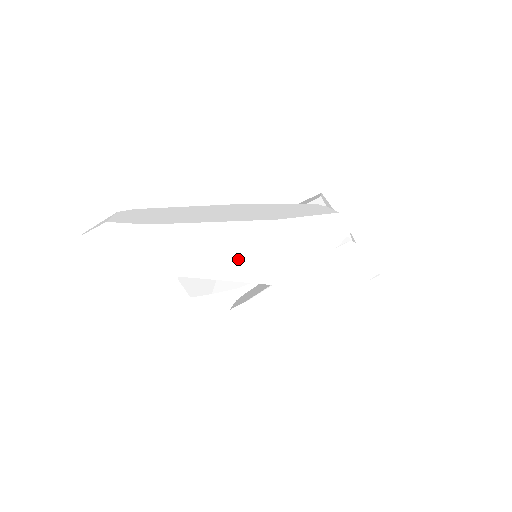
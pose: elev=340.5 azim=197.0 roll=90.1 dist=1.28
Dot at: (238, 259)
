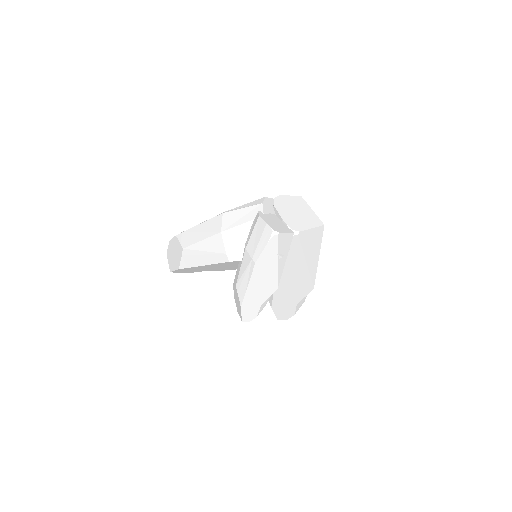
Dot at: (206, 245)
